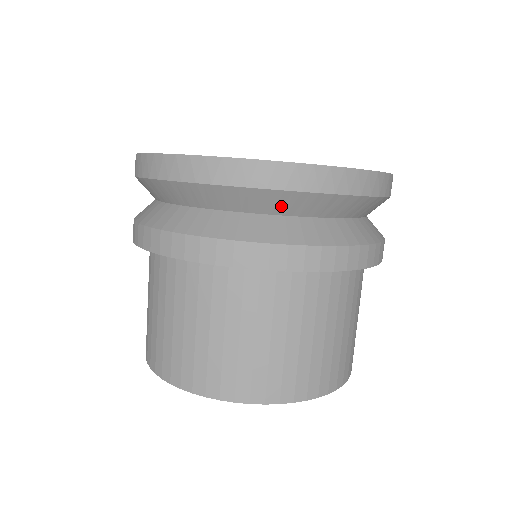
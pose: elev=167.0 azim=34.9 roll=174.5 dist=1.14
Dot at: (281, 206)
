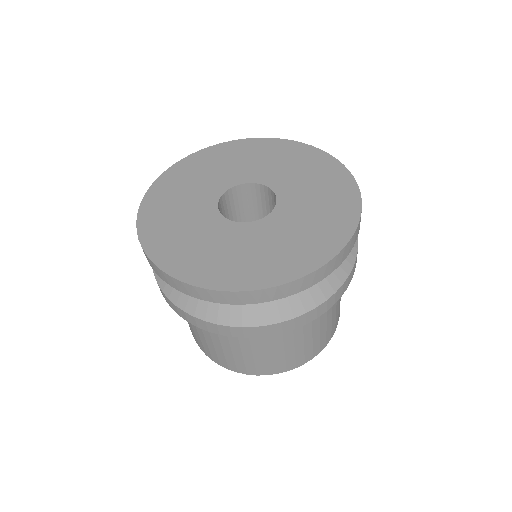
Dot at: occluded
